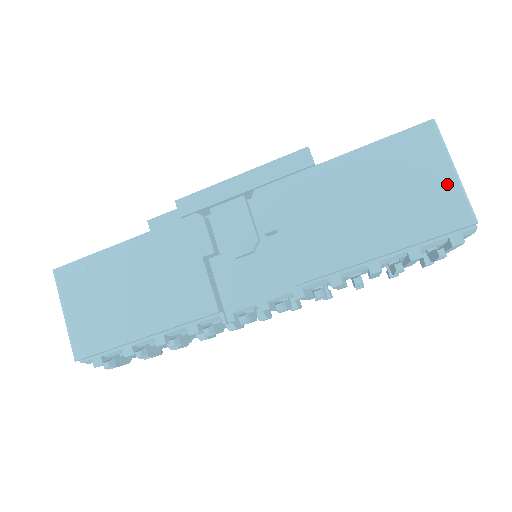
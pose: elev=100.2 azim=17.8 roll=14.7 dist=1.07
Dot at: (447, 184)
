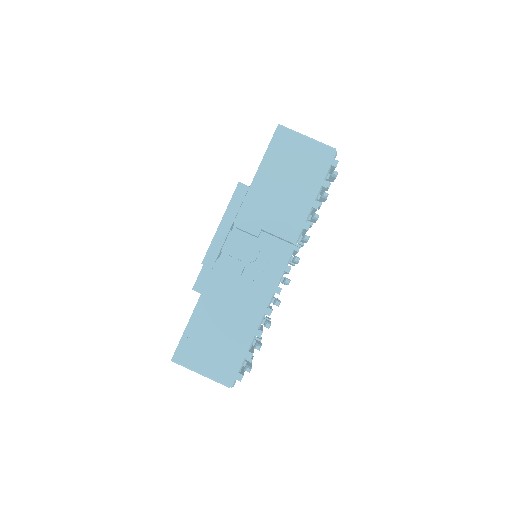
Dot at: (310, 145)
